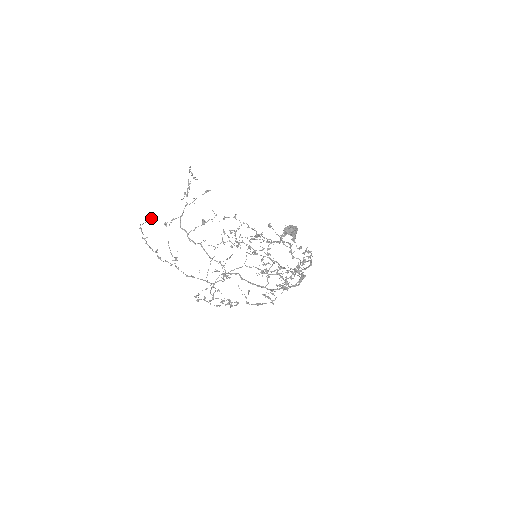
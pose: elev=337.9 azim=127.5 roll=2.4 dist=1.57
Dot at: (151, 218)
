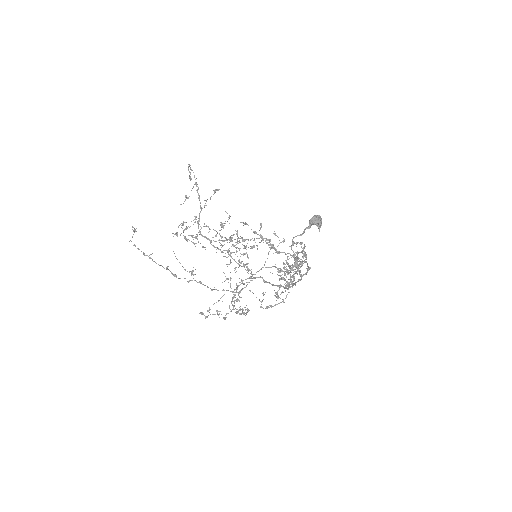
Dot at: occluded
